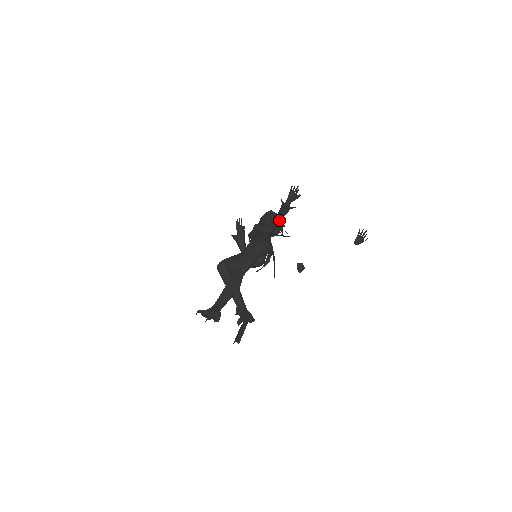
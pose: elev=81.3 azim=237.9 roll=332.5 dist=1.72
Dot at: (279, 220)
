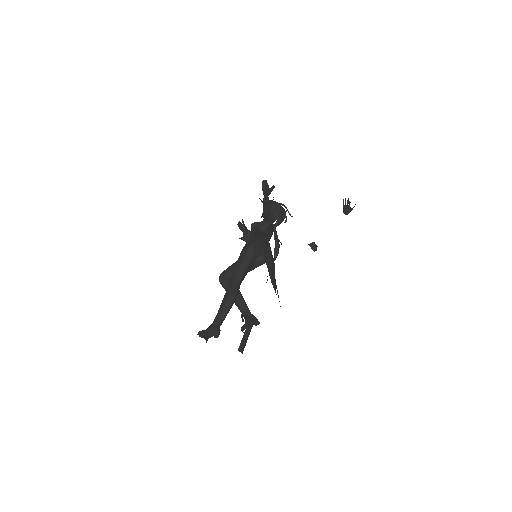
Dot at: (268, 214)
